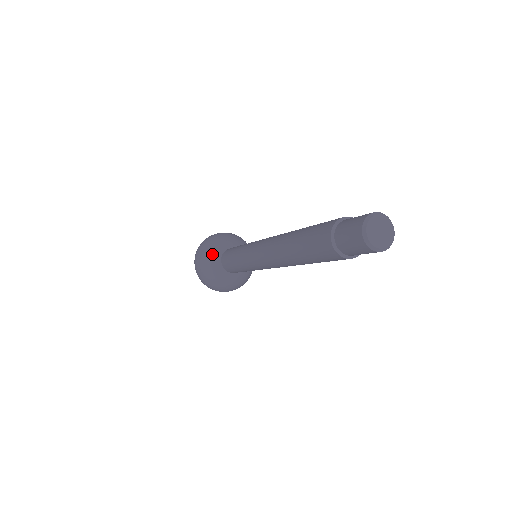
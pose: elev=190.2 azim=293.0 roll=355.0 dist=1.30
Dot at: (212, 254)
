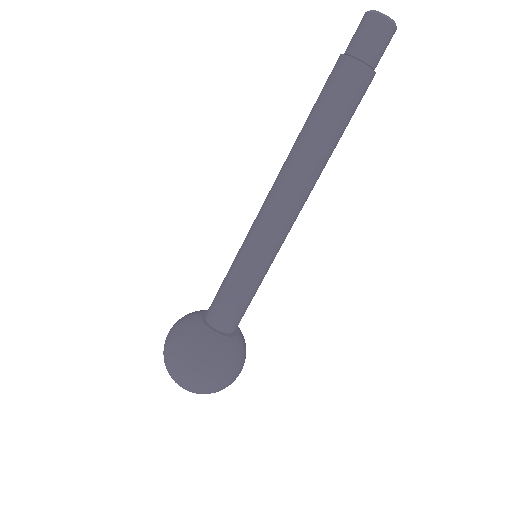
Dot at: (191, 317)
